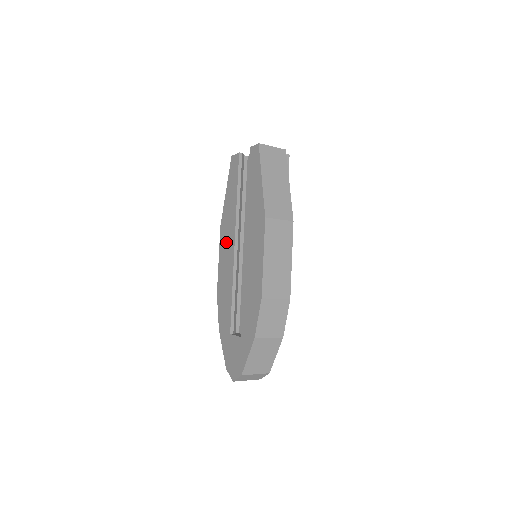
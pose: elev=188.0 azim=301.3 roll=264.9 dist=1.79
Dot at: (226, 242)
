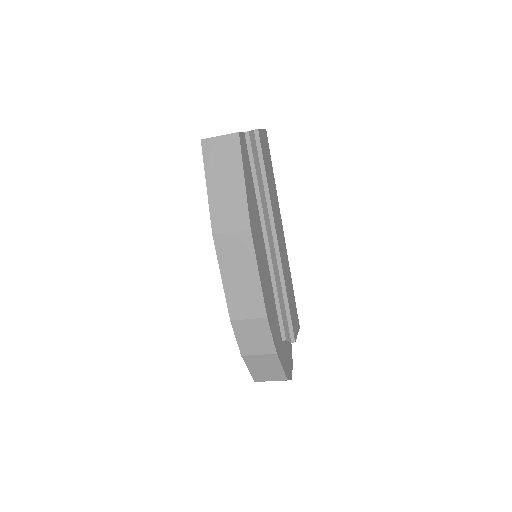
Dot at: occluded
